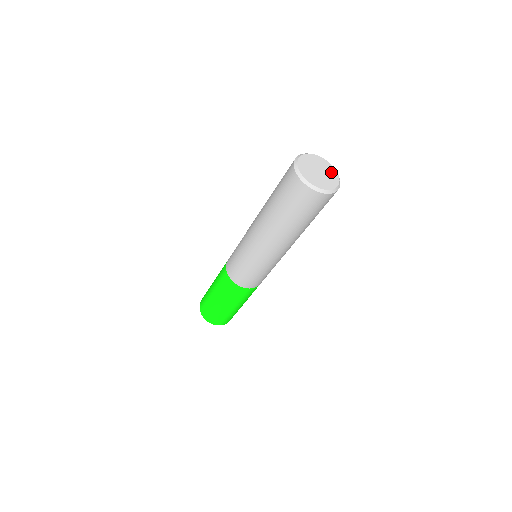
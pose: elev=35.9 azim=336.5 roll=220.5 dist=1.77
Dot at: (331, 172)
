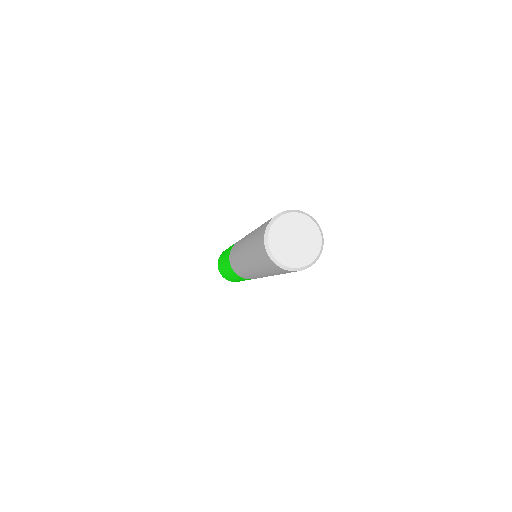
Dot at: (312, 247)
